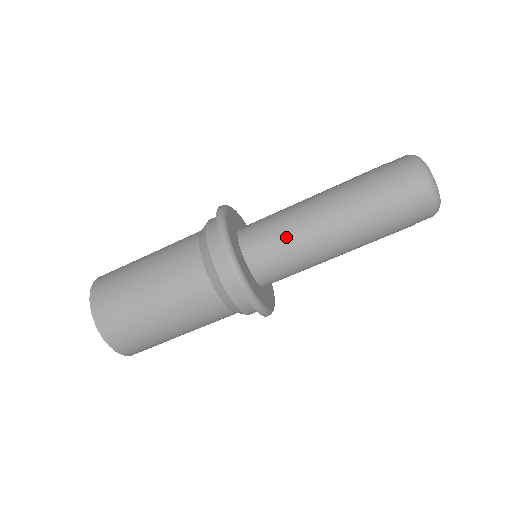
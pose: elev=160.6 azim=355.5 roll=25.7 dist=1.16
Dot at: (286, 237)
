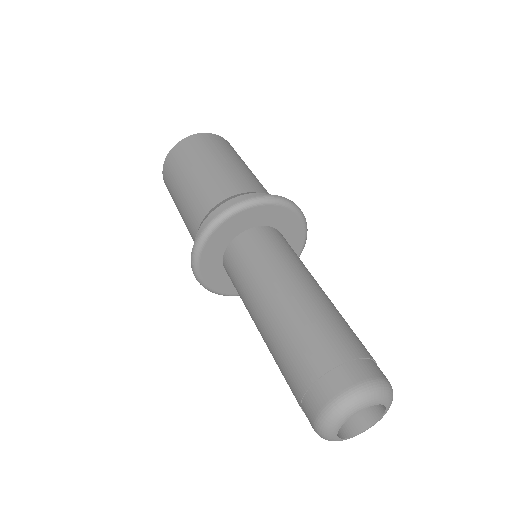
Dot at: (242, 288)
